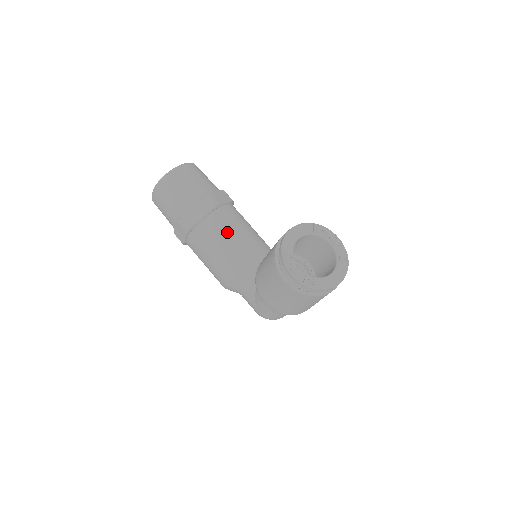
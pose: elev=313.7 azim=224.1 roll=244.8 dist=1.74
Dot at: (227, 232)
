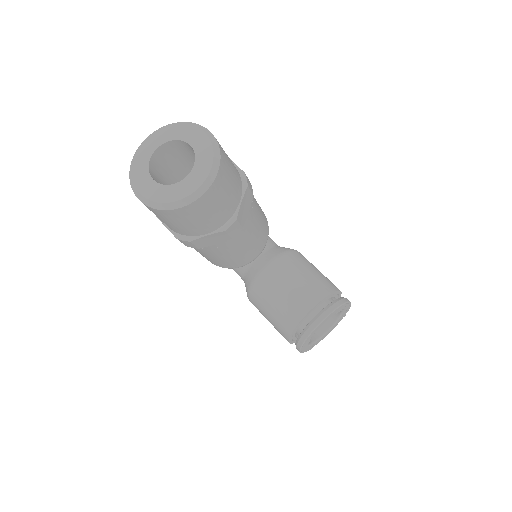
Dot at: (237, 249)
